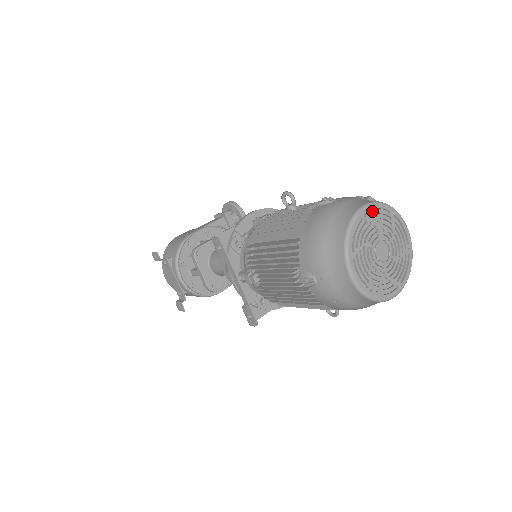
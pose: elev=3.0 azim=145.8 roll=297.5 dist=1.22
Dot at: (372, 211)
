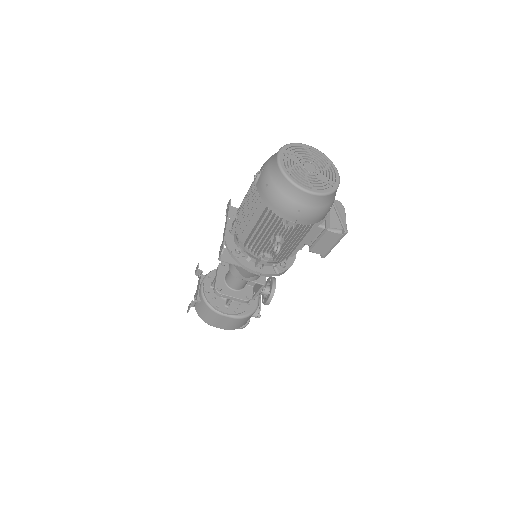
Dot at: (314, 152)
